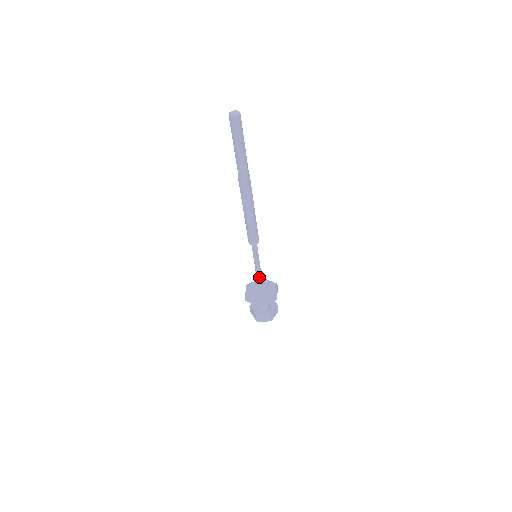
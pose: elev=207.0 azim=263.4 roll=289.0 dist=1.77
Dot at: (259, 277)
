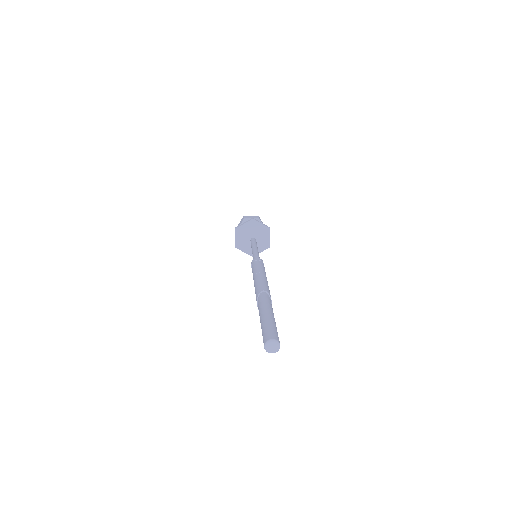
Dot at: occluded
